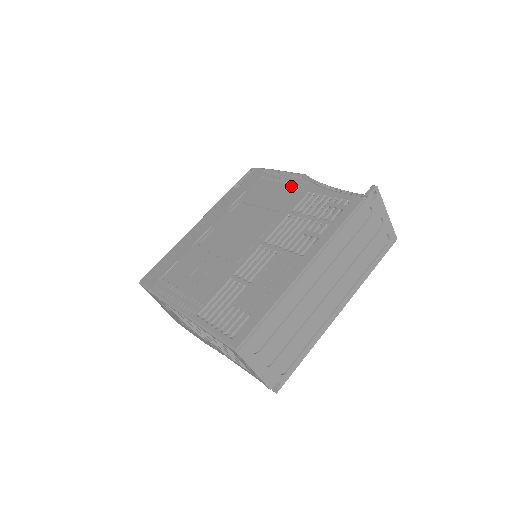
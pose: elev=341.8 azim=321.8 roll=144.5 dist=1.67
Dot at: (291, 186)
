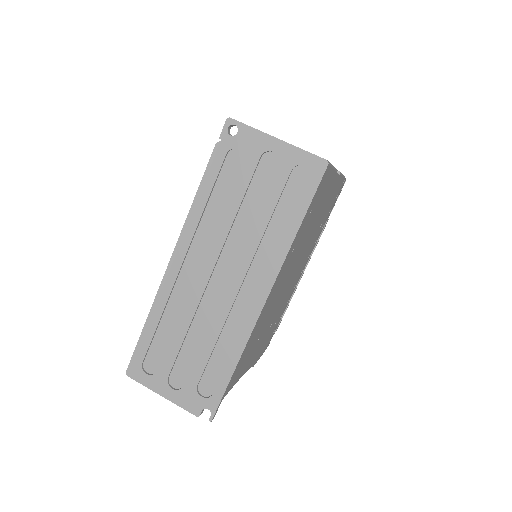
Dot at: occluded
